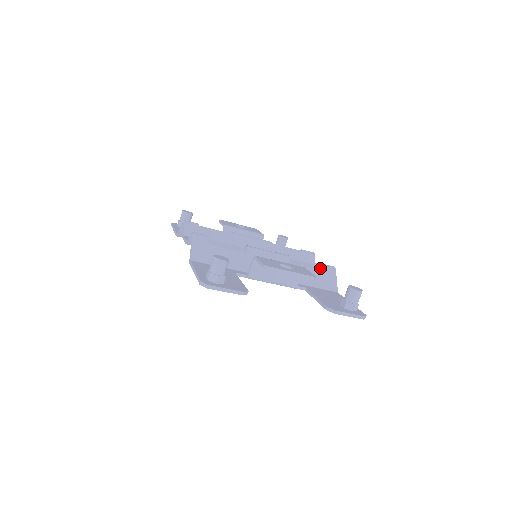
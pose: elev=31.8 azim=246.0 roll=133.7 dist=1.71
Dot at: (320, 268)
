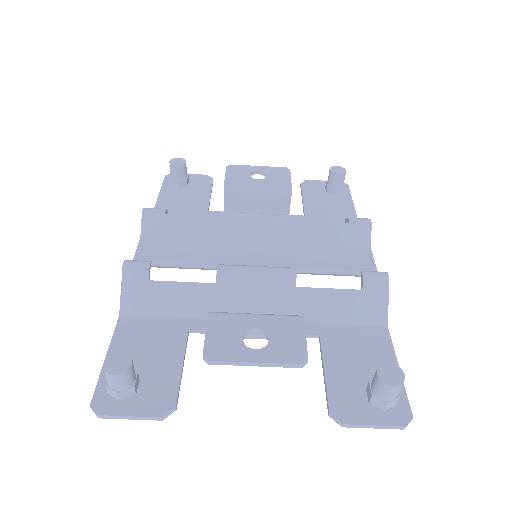
Dot at: occluded
